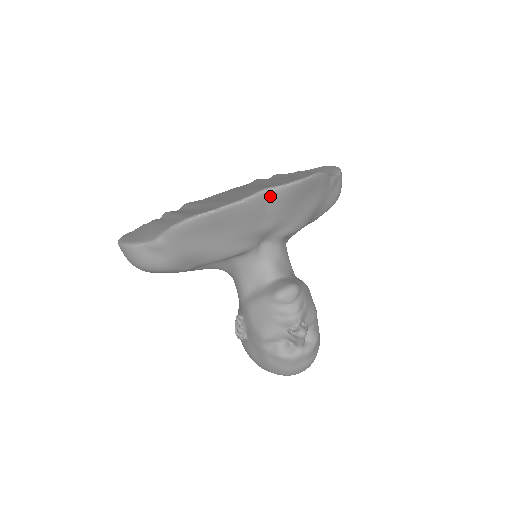
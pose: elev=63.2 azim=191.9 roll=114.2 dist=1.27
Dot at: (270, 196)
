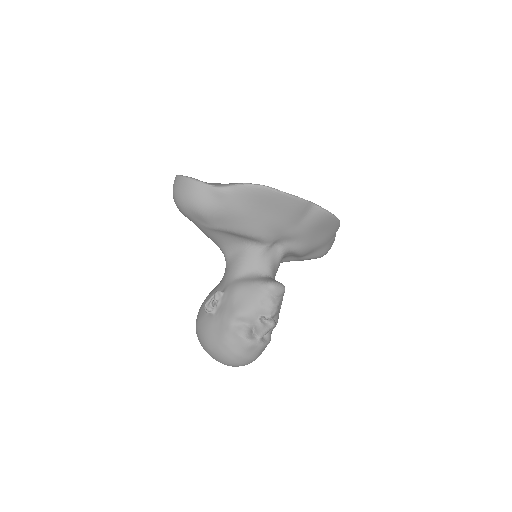
Dot at: (313, 210)
